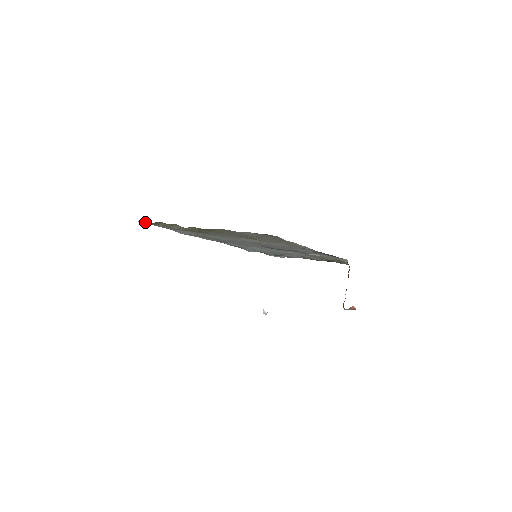
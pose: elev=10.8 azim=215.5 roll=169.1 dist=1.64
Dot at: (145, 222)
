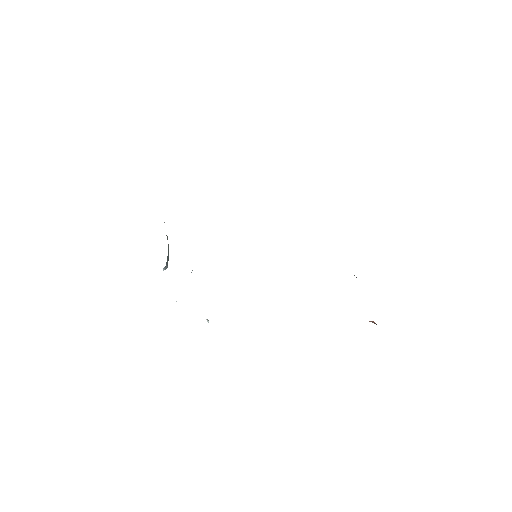
Dot at: occluded
